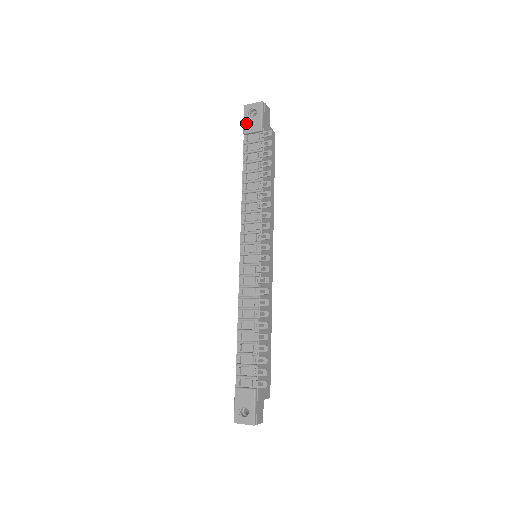
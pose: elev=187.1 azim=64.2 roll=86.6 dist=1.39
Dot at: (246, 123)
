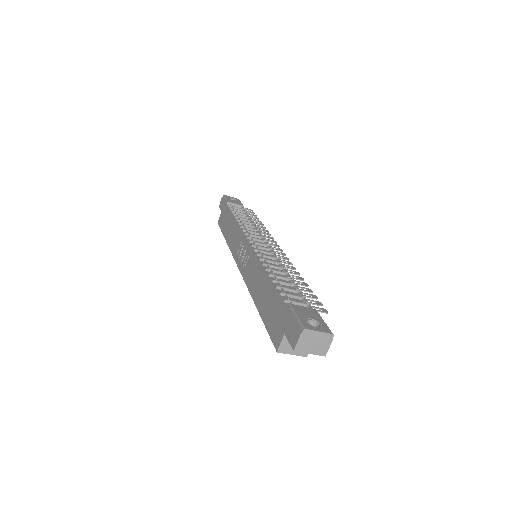
Dot at: (229, 200)
